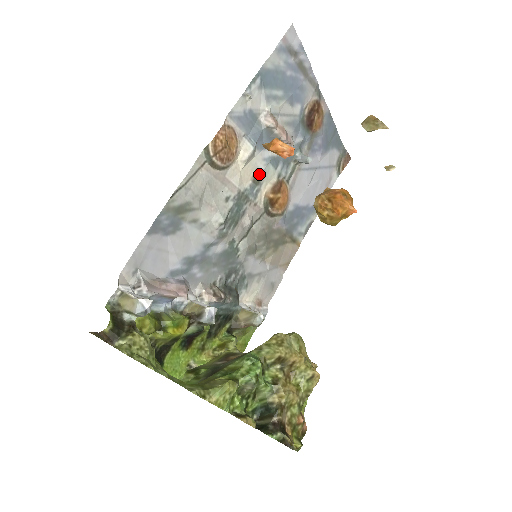
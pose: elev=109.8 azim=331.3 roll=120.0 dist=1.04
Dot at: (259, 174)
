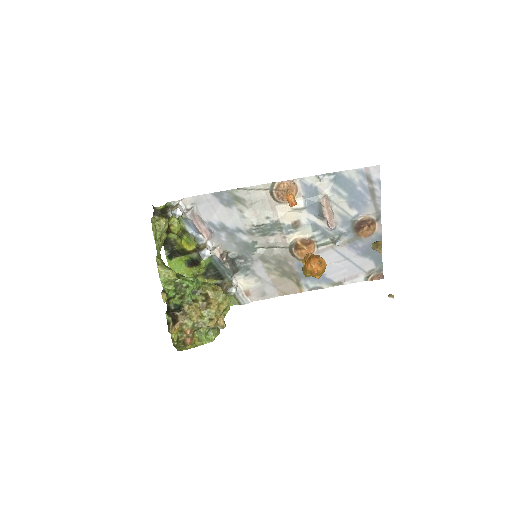
Dot at: (299, 224)
